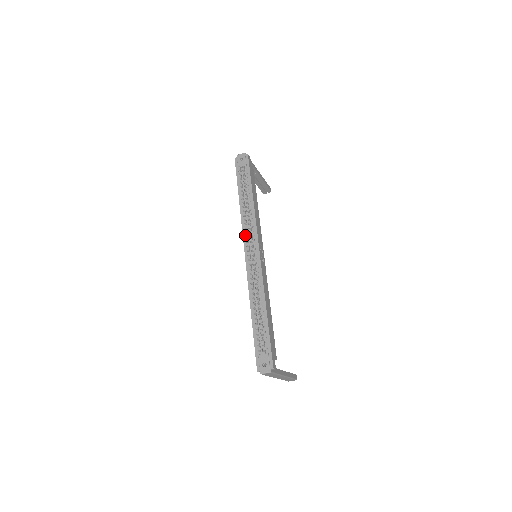
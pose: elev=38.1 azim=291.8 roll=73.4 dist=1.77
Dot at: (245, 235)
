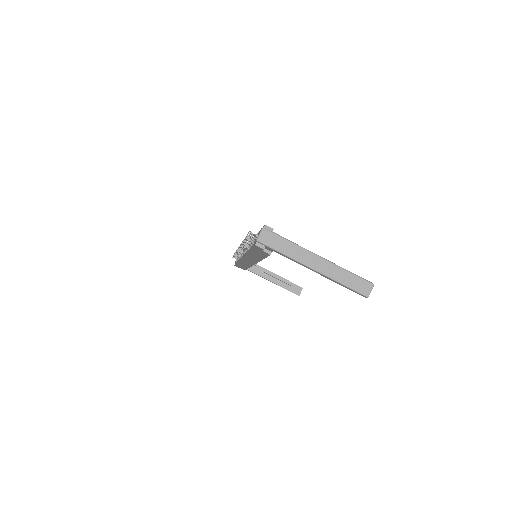
Dot at: occluded
